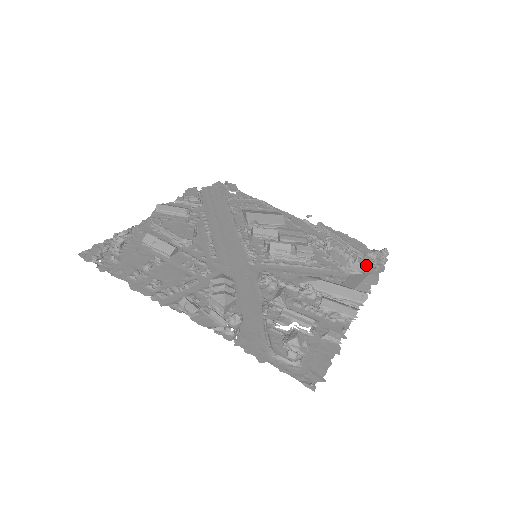
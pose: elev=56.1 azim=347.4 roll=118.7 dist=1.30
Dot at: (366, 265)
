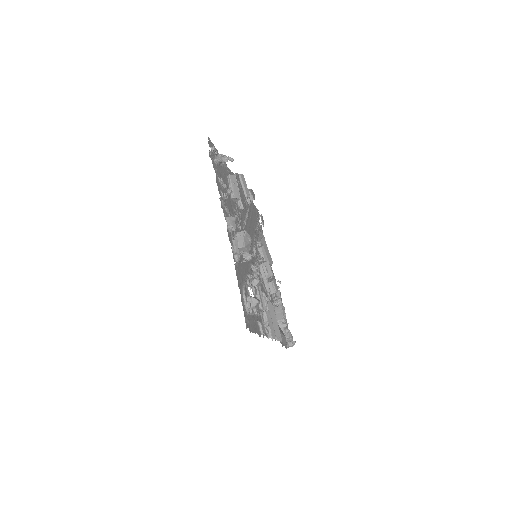
Dot at: (288, 332)
